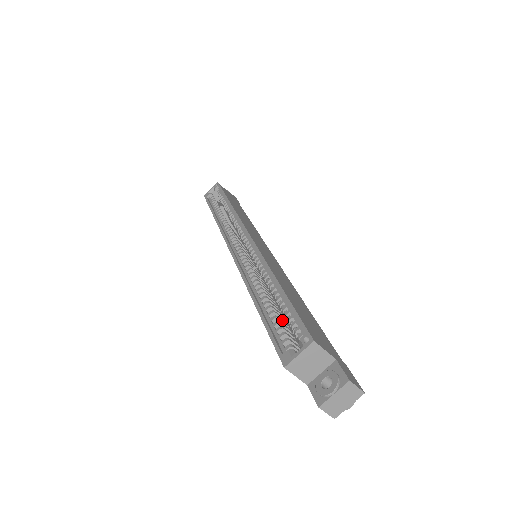
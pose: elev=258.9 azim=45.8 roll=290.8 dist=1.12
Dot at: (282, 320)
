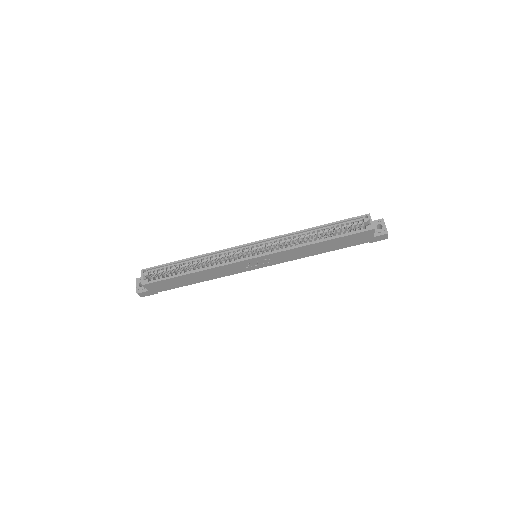
Dot at: occluded
